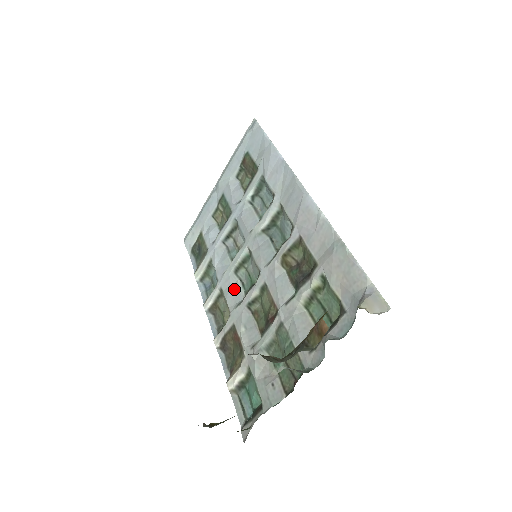
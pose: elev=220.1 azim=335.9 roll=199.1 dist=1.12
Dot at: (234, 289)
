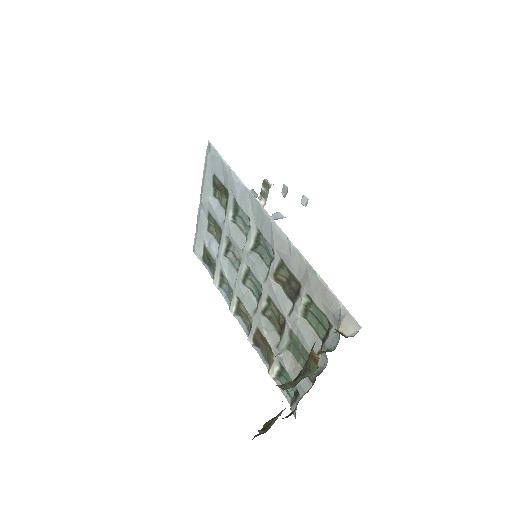
Dot at: (247, 298)
